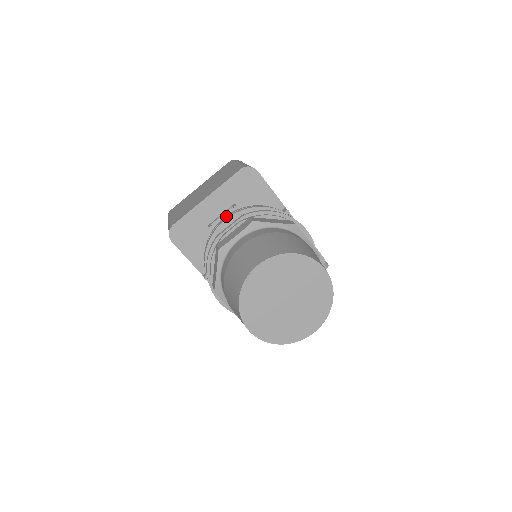
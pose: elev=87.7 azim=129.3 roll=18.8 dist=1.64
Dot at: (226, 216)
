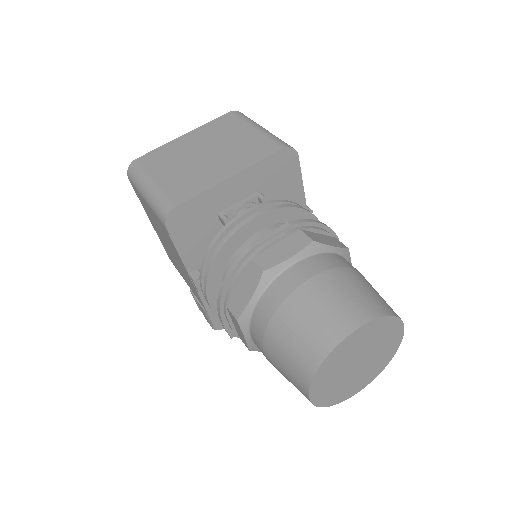
Dot at: (251, 209)
